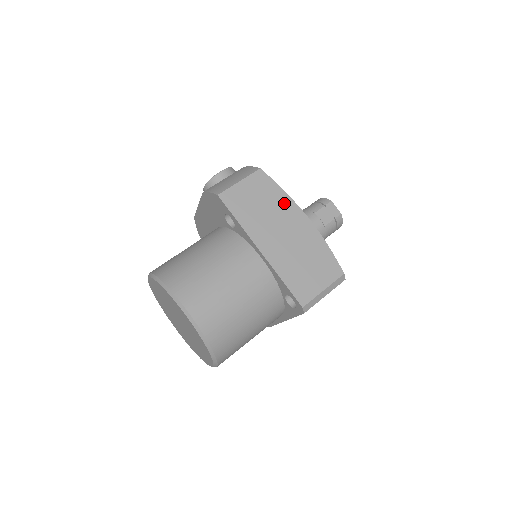
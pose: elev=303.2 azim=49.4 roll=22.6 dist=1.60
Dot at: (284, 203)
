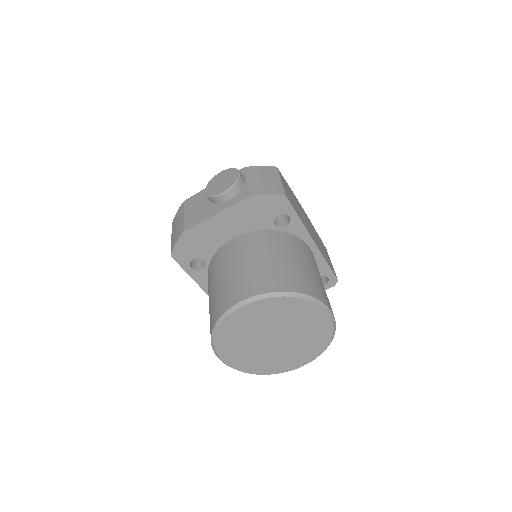
Dot at: (295, 197)
